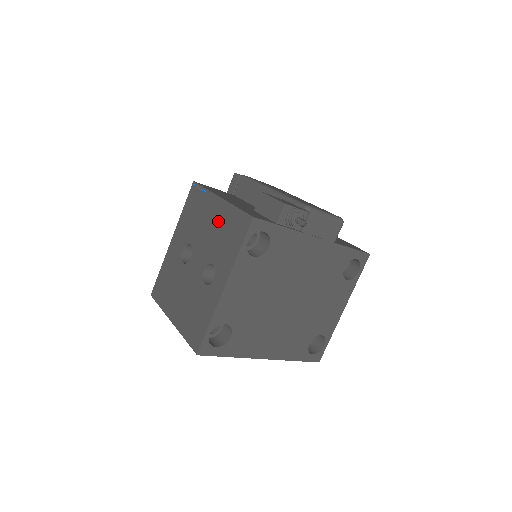
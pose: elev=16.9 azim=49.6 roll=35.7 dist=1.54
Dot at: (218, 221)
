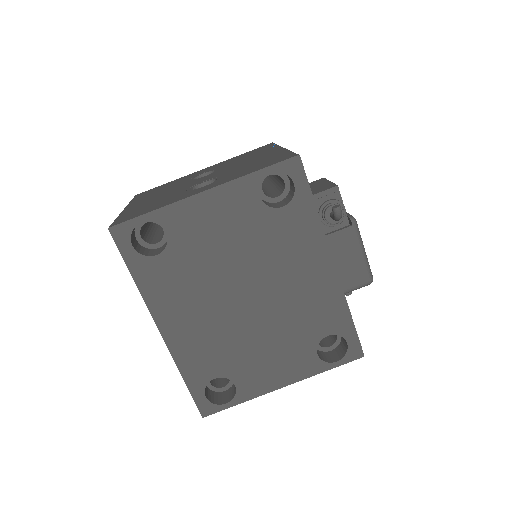
Dot at: (262, 158)
